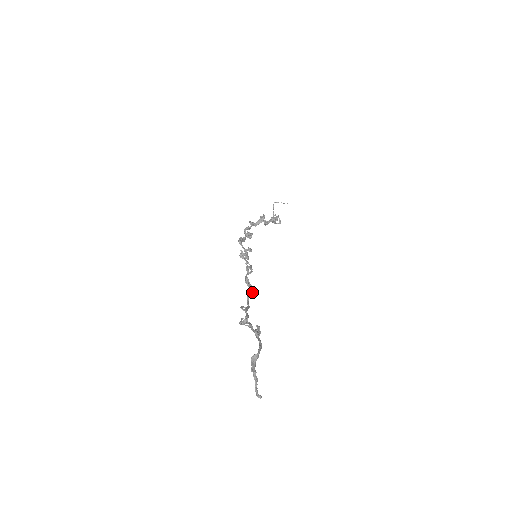
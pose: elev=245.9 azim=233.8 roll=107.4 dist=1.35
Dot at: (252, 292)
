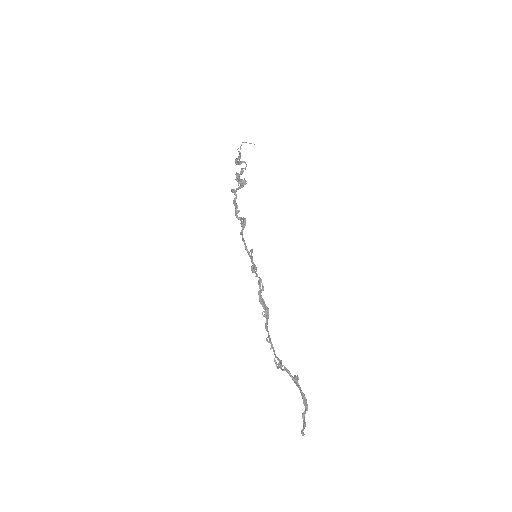
Dot at: occluded
